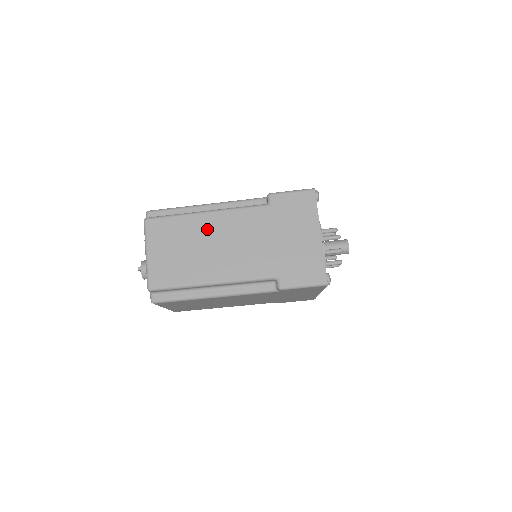
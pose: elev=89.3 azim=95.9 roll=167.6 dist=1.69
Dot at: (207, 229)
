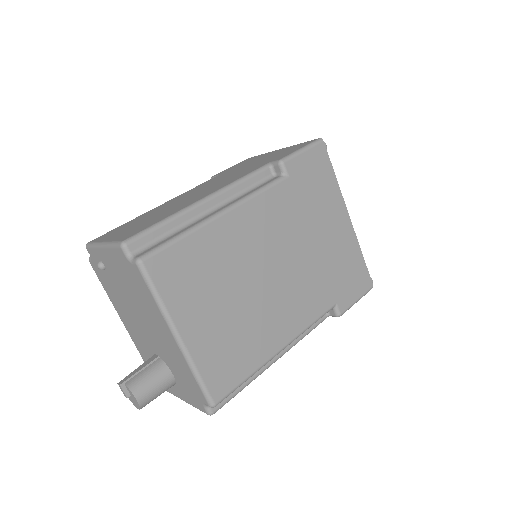
Dot at: (166, 205)
